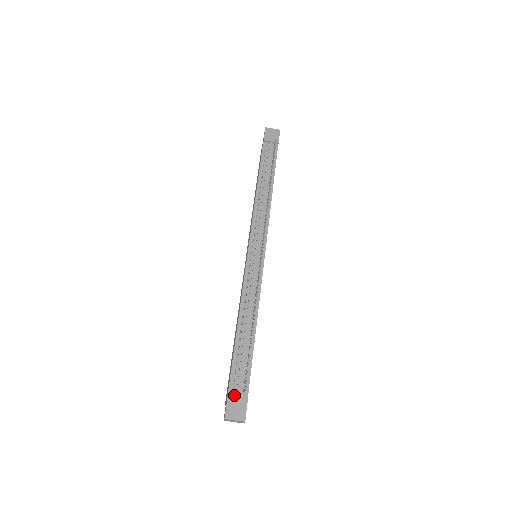
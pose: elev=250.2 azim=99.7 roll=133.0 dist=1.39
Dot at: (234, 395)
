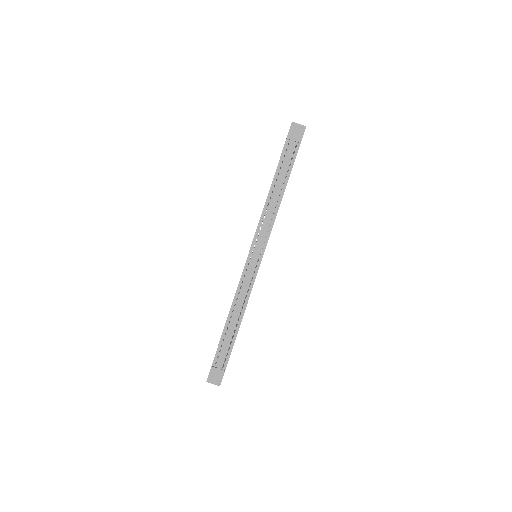
Dot at: (215, 368)
